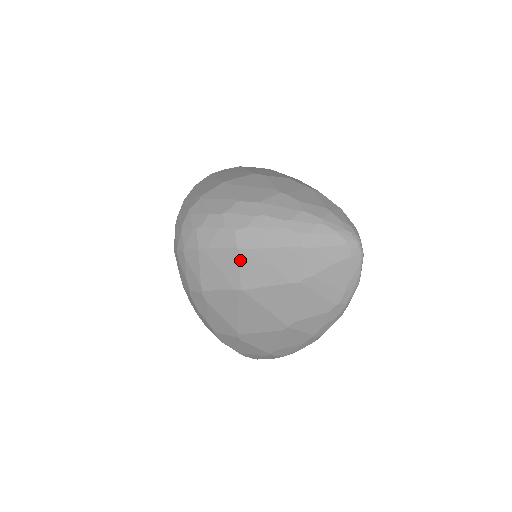
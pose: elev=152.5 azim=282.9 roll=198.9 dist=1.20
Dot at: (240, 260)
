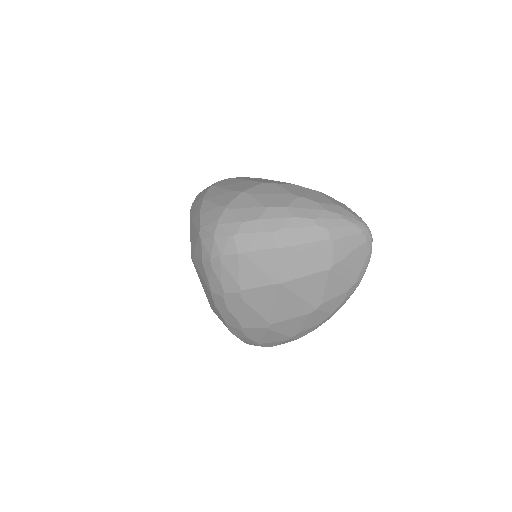
Dot at: (279, 258)
